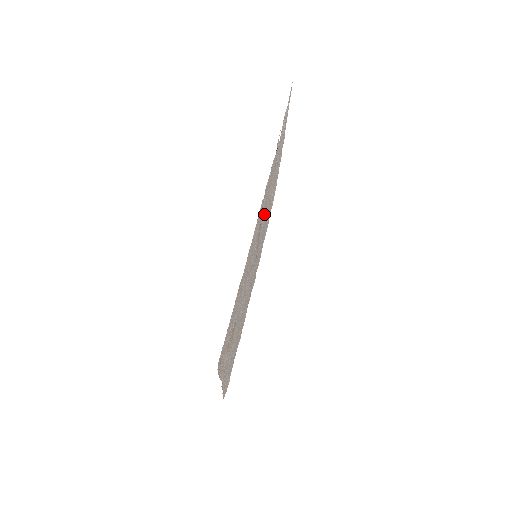
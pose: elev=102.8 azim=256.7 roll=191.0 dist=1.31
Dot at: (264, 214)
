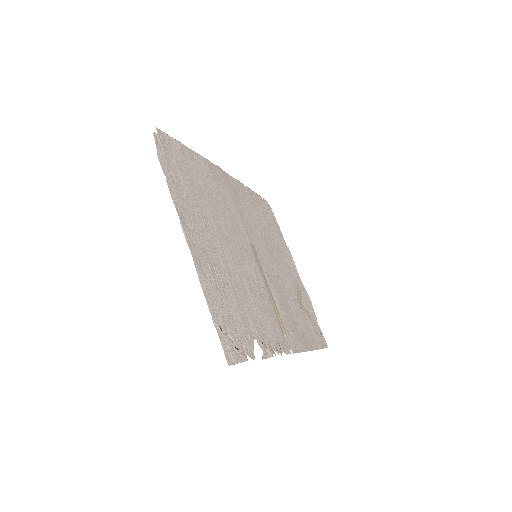
Dot at: (260, 291)
